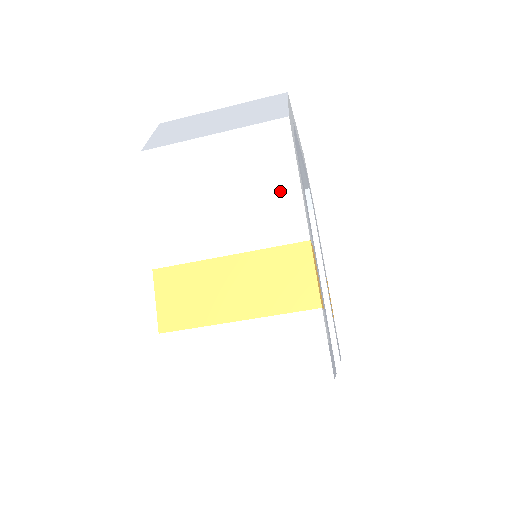
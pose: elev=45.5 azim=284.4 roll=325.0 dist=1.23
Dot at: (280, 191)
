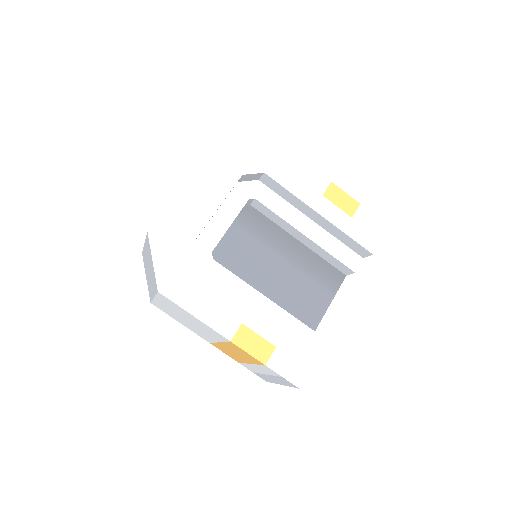
Dot at: (198, 322)
